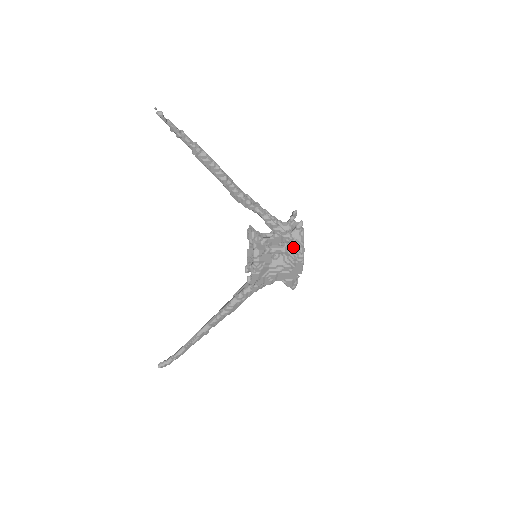
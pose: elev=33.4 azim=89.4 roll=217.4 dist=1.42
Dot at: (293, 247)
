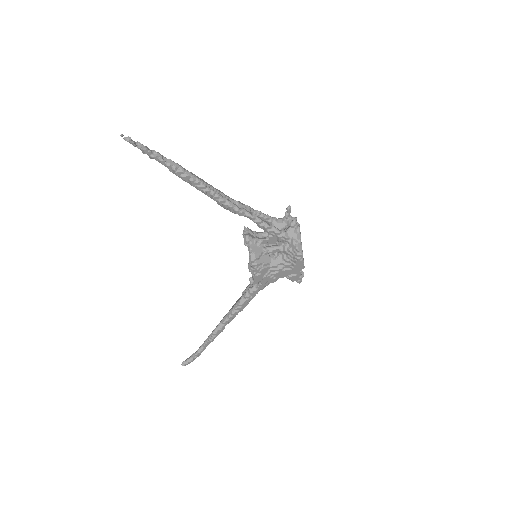
Dot at: (290, 246)
